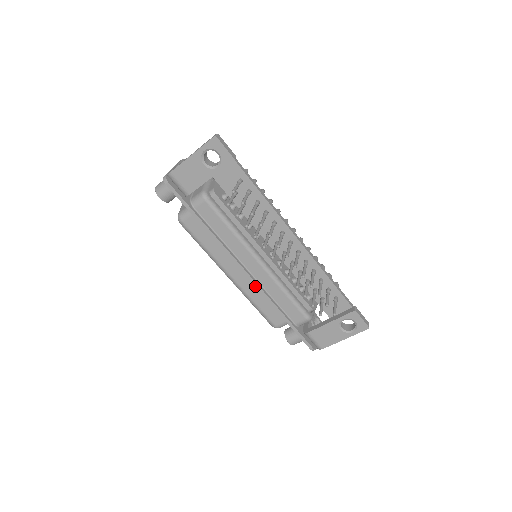
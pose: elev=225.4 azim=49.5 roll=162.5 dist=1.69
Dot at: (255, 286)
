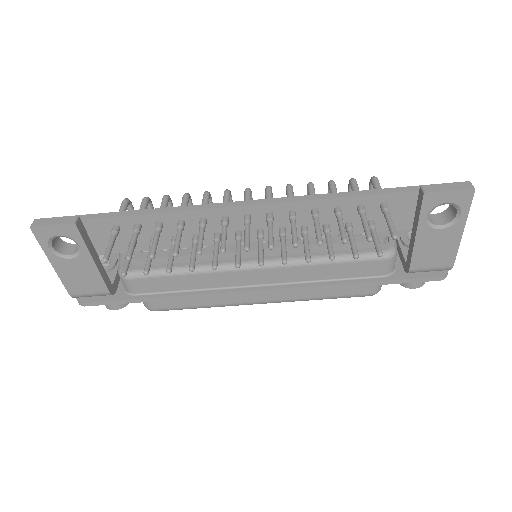
Dot at: occluded
